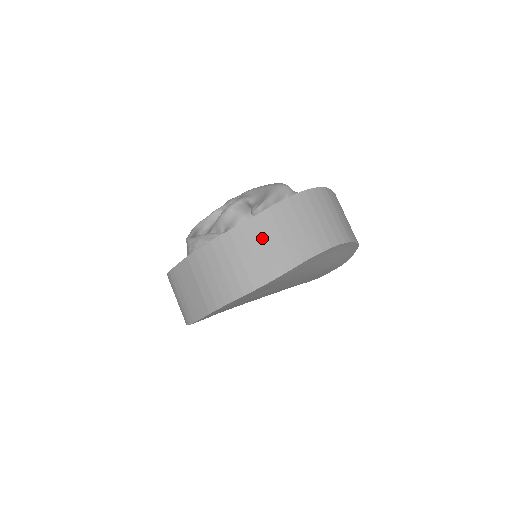
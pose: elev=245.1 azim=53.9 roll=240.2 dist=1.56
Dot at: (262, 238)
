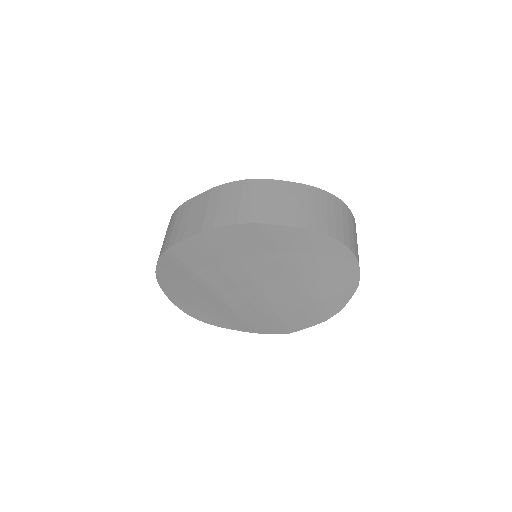
Dot at: (291, 197)
